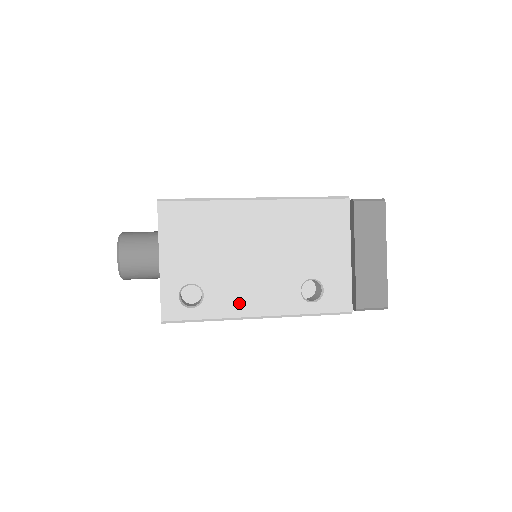
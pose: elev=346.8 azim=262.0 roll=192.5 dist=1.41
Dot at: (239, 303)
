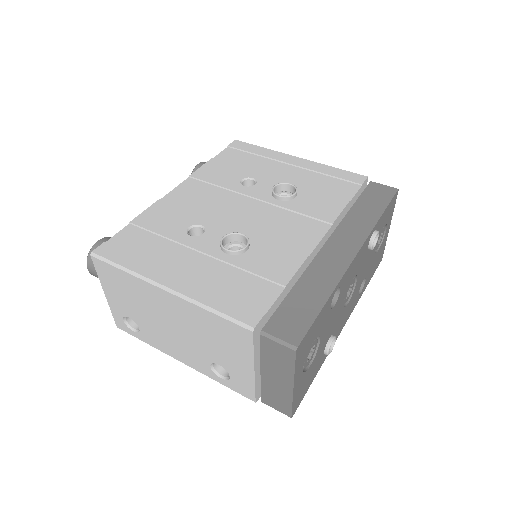
Dot at: (165, 347)
